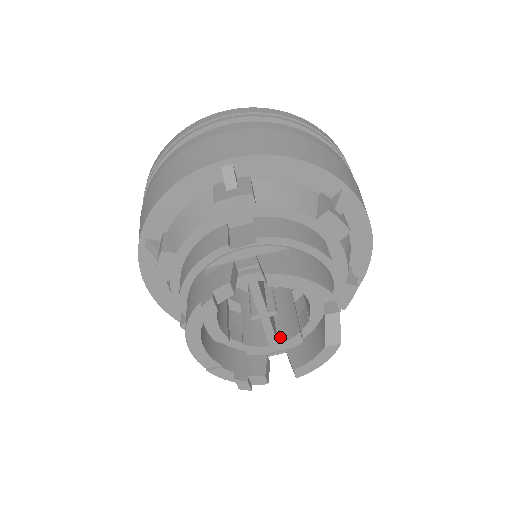
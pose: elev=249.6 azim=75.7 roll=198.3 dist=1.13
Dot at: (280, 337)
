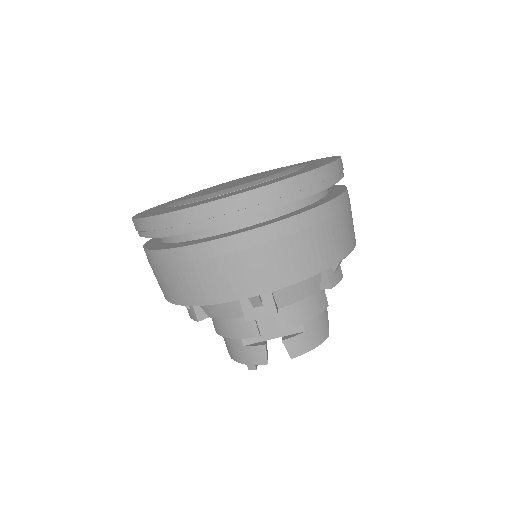
Dot at: occluded
